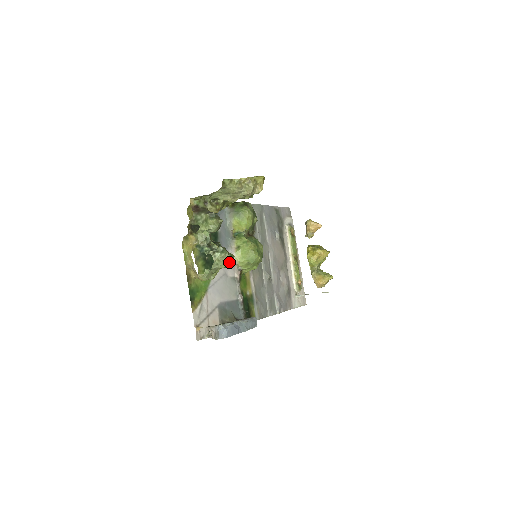
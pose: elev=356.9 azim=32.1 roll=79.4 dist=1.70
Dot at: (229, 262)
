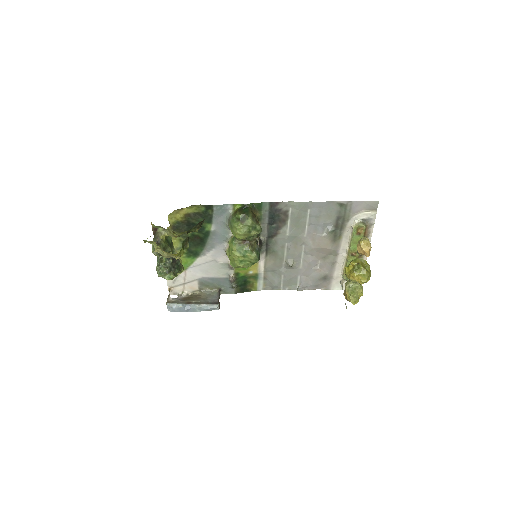
Dot at: (169, 279)
